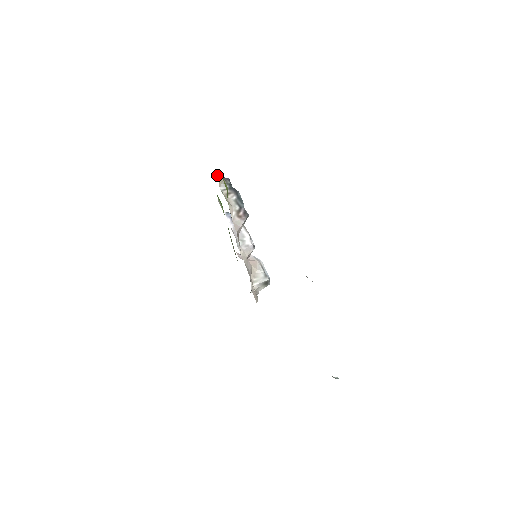
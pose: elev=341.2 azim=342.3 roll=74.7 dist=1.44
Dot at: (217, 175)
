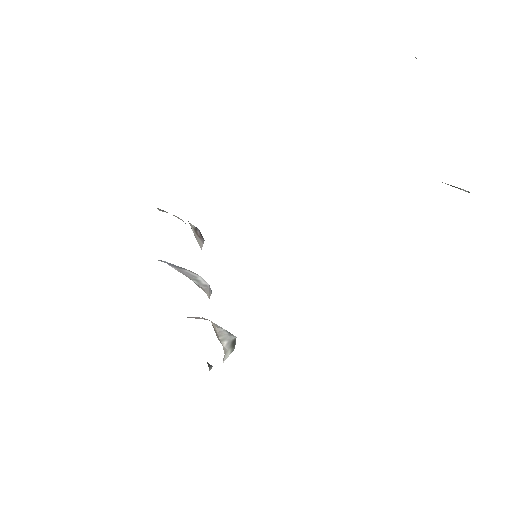
Dot at: occluded
